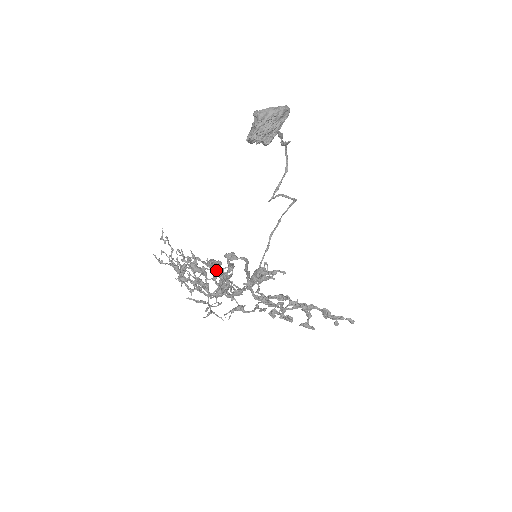
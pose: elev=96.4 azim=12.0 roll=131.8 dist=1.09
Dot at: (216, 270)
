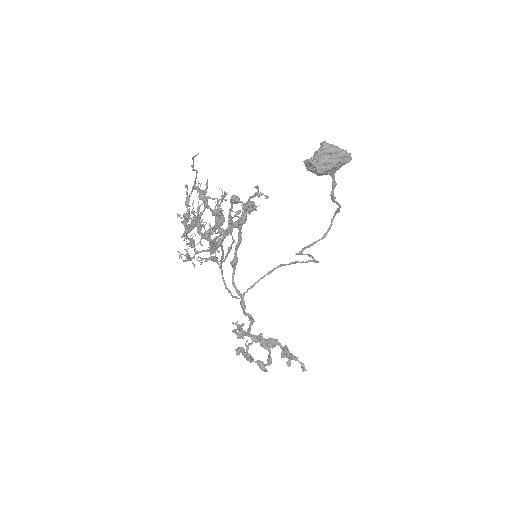
Dot at: occluded
